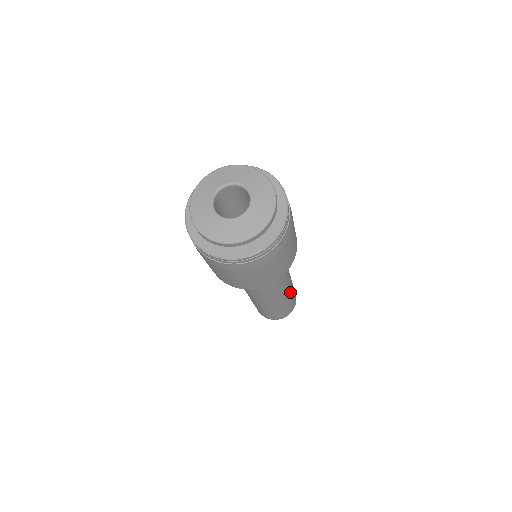
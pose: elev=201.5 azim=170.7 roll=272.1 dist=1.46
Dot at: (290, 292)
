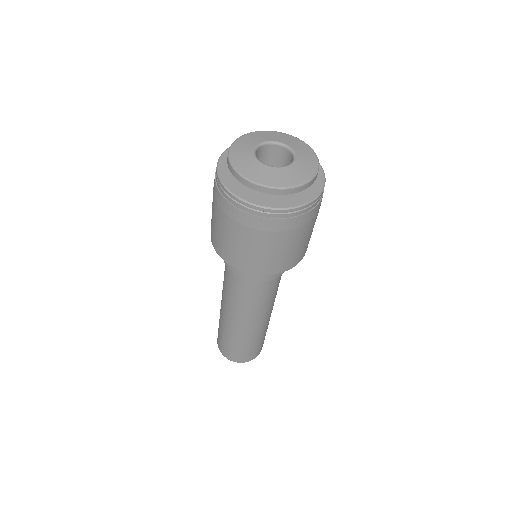
Dot at: (261, 330)
